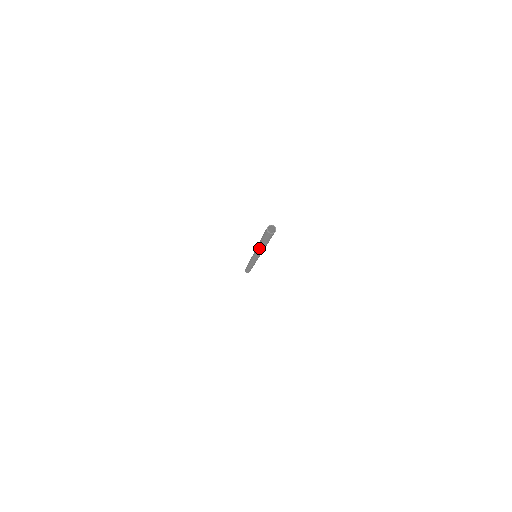
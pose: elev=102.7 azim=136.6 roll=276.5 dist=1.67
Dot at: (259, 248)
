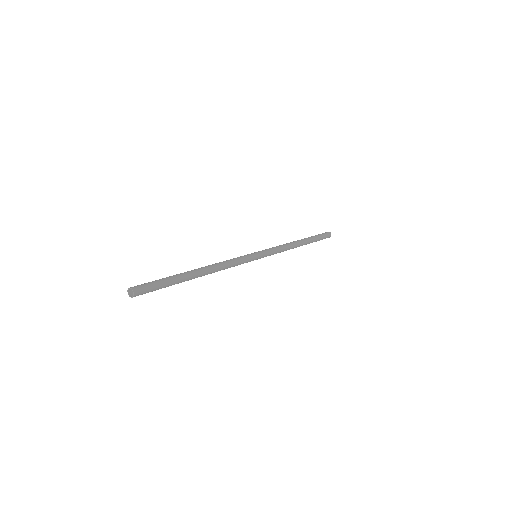
Dot at: occluded
